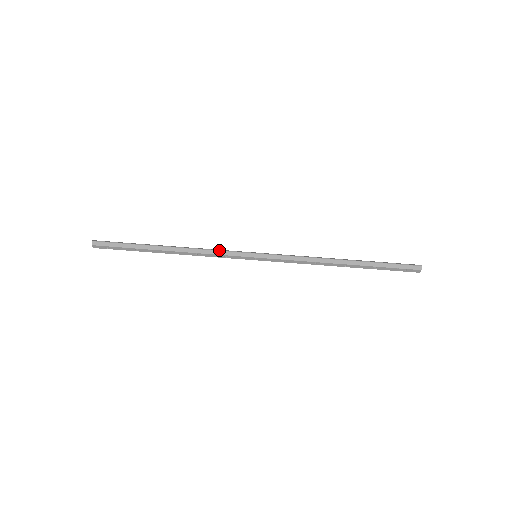
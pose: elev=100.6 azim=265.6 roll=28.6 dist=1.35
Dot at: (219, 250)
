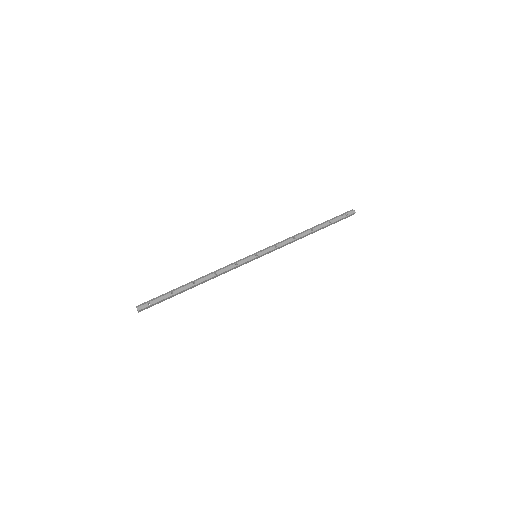
Dot at: (230, 264)
